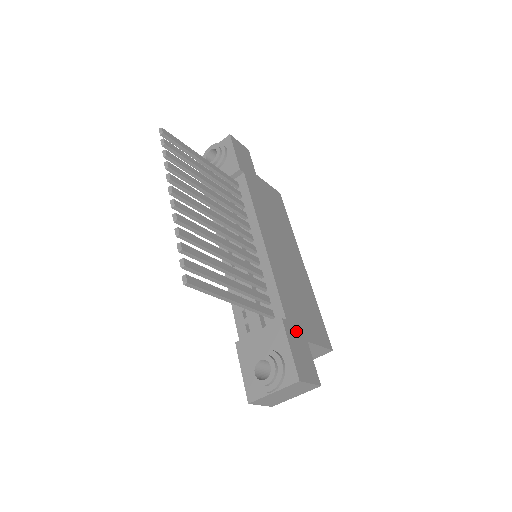
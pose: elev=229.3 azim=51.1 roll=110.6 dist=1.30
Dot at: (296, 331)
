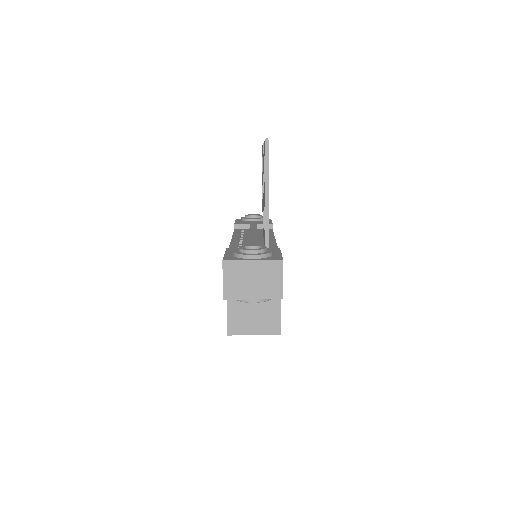
Dot at: occluded
